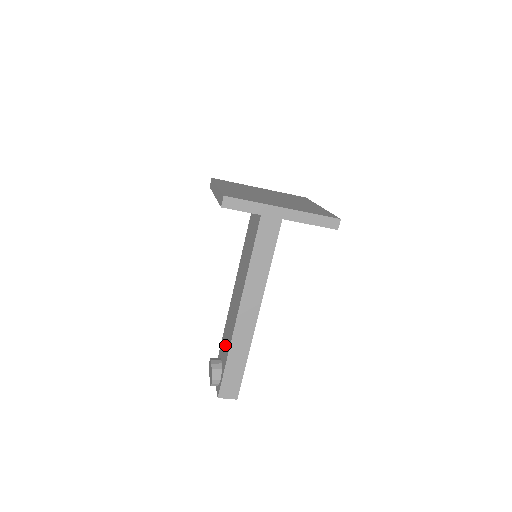
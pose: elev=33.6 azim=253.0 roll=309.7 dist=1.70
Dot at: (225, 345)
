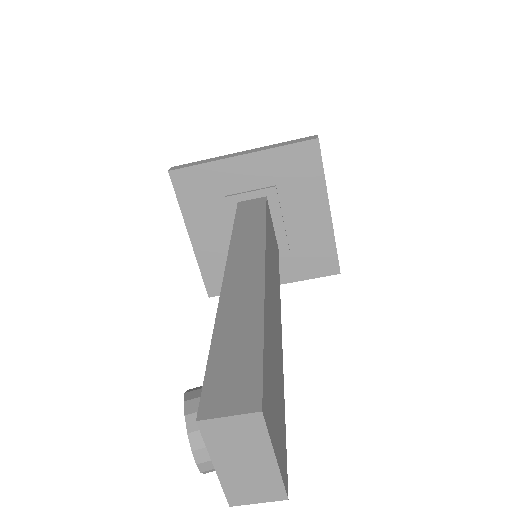
Dot at: occluded
